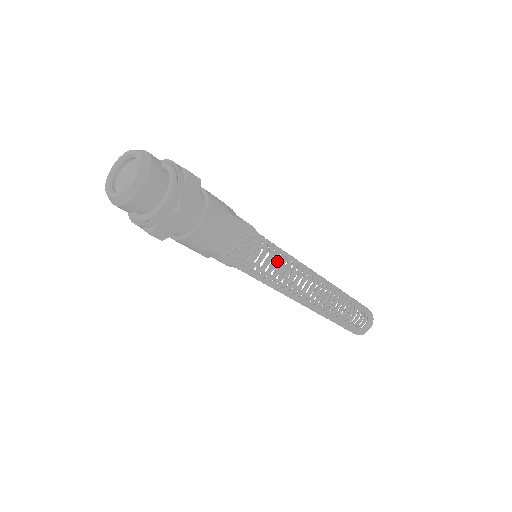
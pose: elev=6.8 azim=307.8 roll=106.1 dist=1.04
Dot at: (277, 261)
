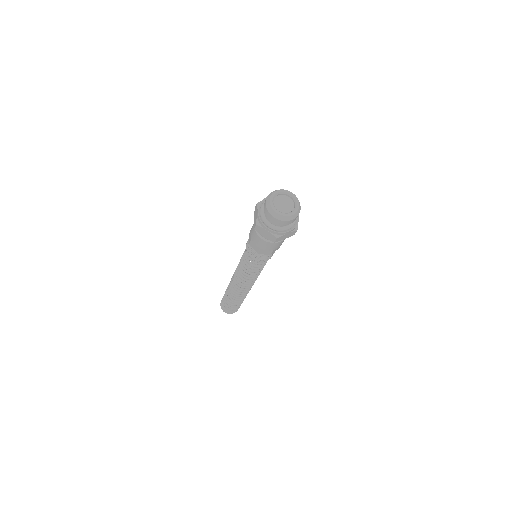
Dot at: occluded
